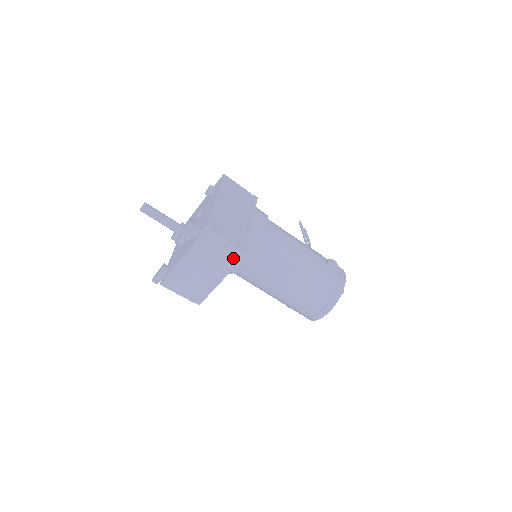
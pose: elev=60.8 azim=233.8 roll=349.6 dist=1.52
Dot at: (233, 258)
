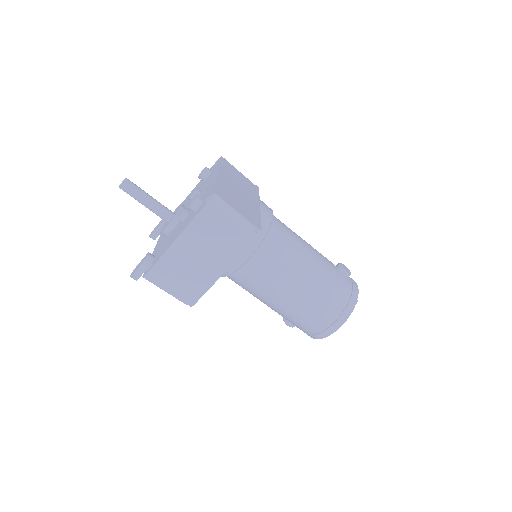
Dot at: (245, 237)
